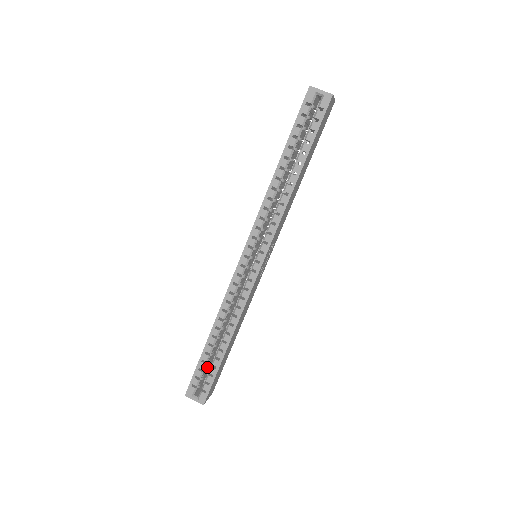
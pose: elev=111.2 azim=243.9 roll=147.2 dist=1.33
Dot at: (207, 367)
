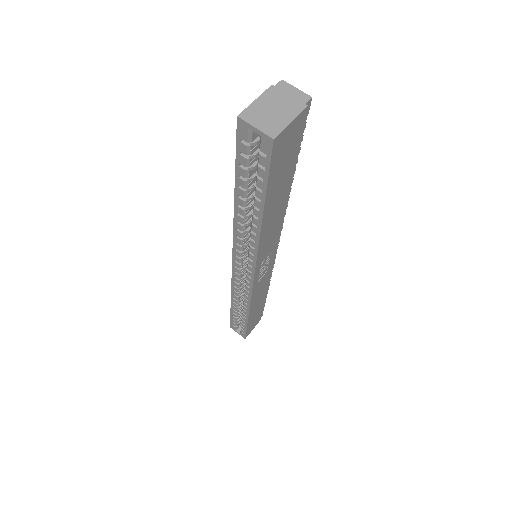
Dot at: occluded
